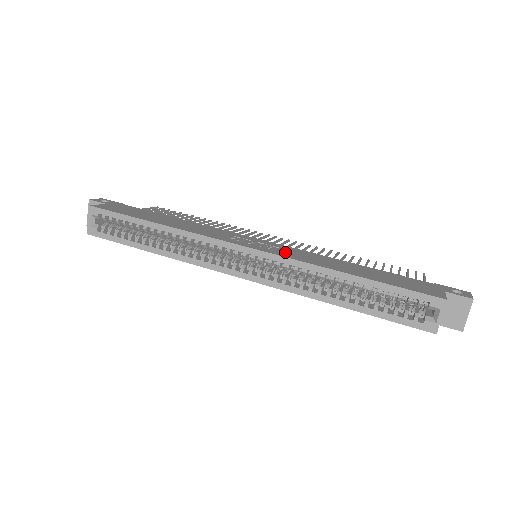
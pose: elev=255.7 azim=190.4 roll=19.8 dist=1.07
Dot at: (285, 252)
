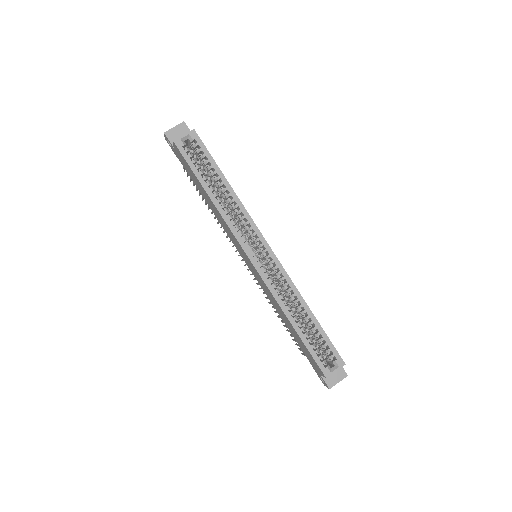
Dot at: occluded
